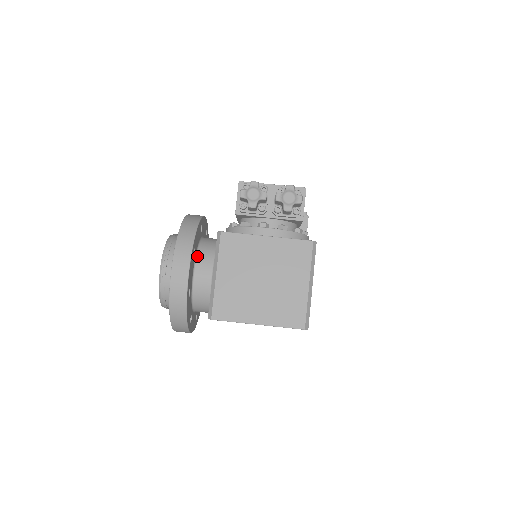
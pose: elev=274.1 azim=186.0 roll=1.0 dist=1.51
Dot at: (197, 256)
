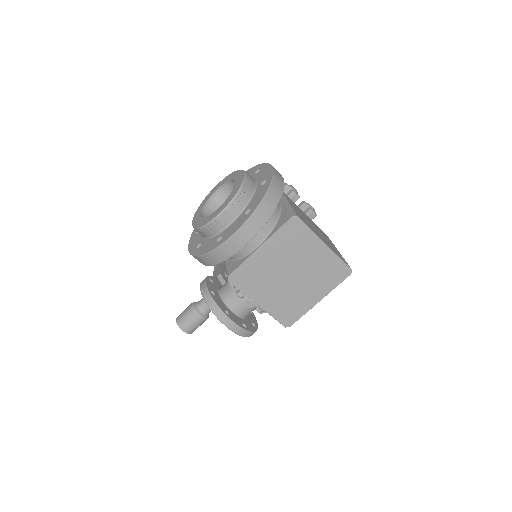
Dot at: occluded
